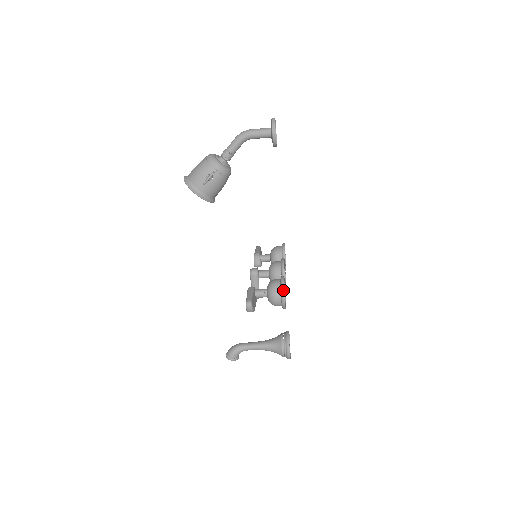
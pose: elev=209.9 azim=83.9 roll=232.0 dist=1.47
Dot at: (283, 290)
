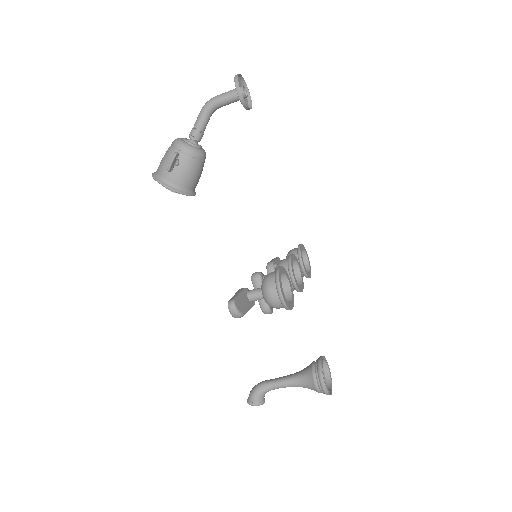
Dot at: (278, 281)
